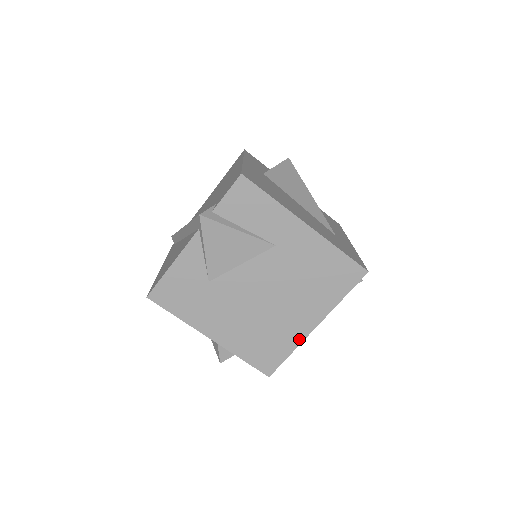
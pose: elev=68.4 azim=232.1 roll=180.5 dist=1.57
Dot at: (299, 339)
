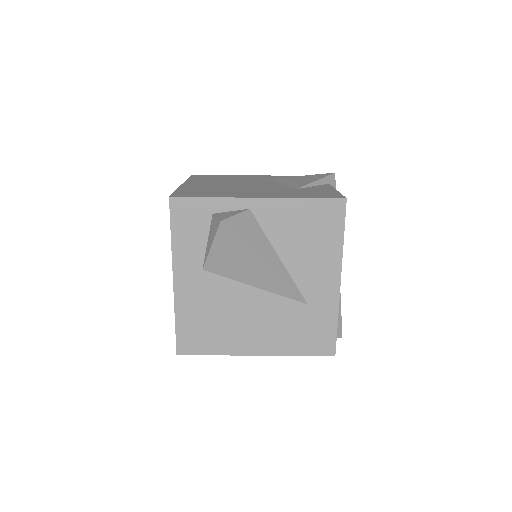
Dot at: occluded
